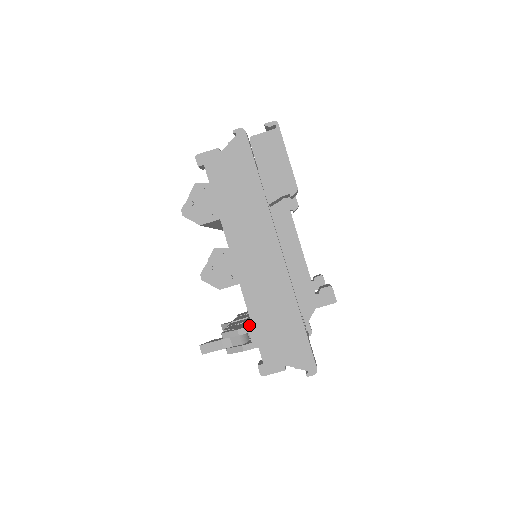
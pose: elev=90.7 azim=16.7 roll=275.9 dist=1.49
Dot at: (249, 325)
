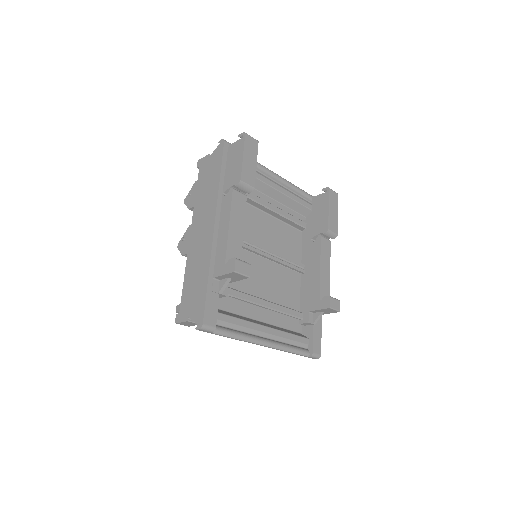
Dot at: occluded
